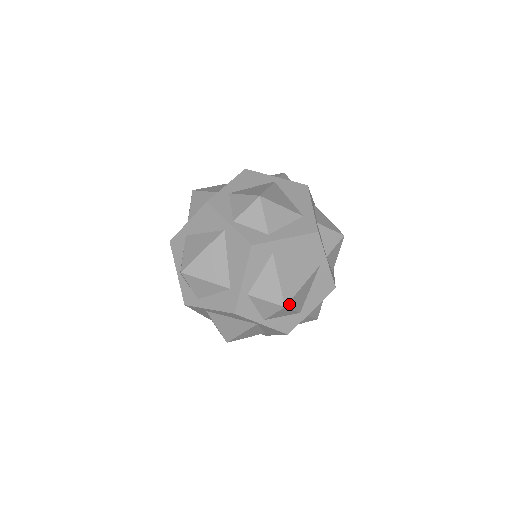
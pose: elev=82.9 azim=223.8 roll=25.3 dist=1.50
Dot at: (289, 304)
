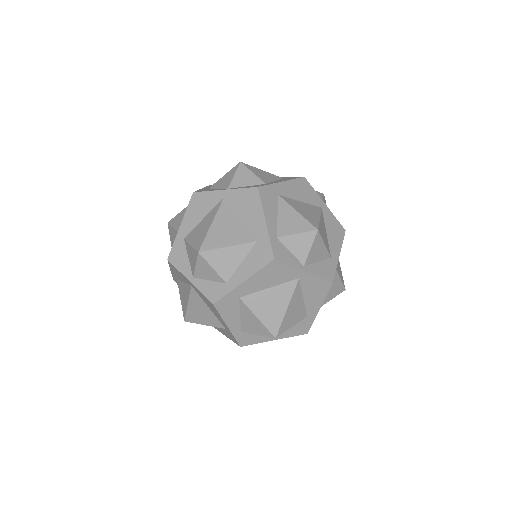
Dot at: (319, 231)
